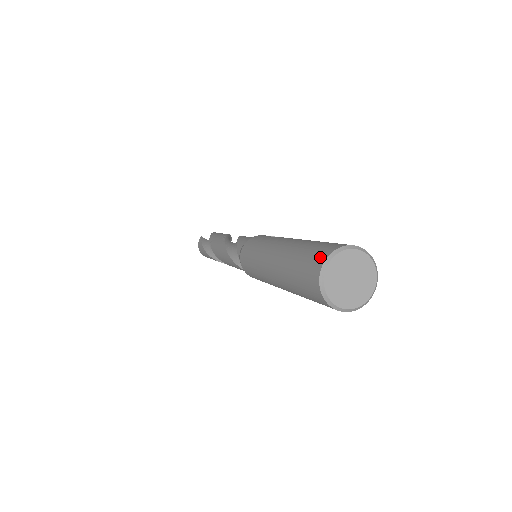
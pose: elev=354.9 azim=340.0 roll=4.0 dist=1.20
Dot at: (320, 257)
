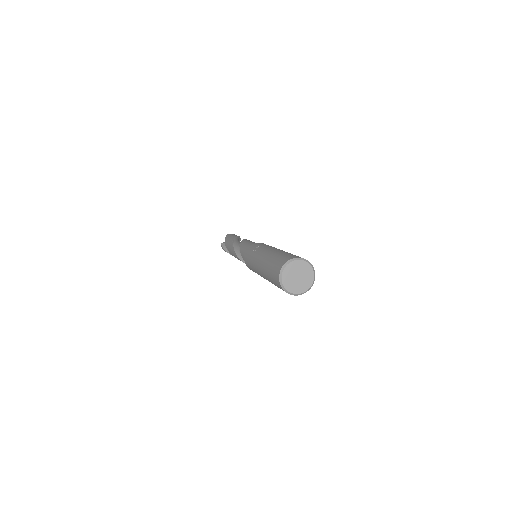
Dot at: (277, 277)
